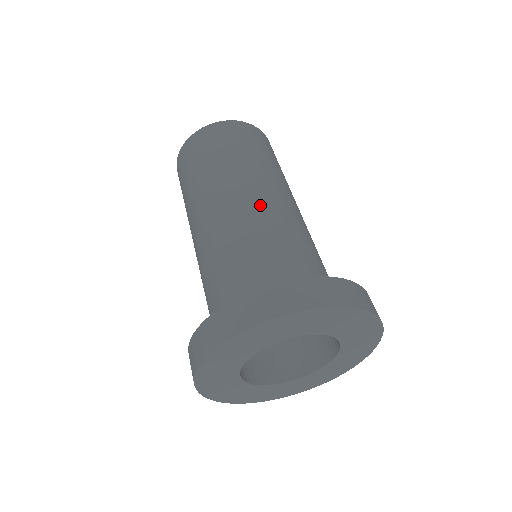
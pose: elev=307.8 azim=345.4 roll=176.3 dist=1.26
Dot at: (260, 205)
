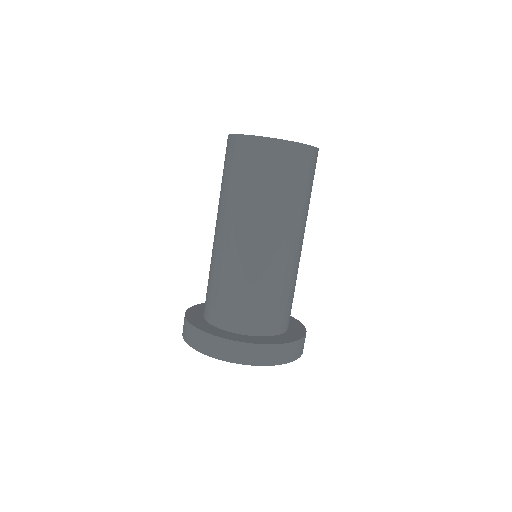
Dot at: (277, 256)
